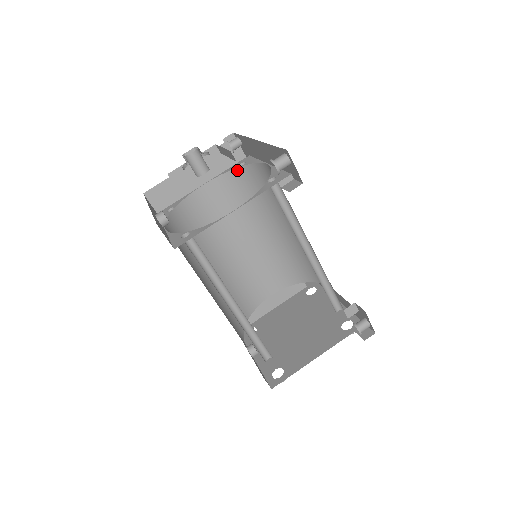
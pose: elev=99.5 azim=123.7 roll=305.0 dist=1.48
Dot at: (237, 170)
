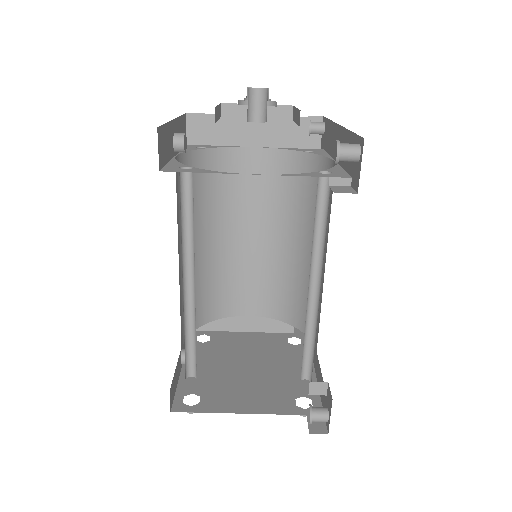
Dot at: (300, 154)
